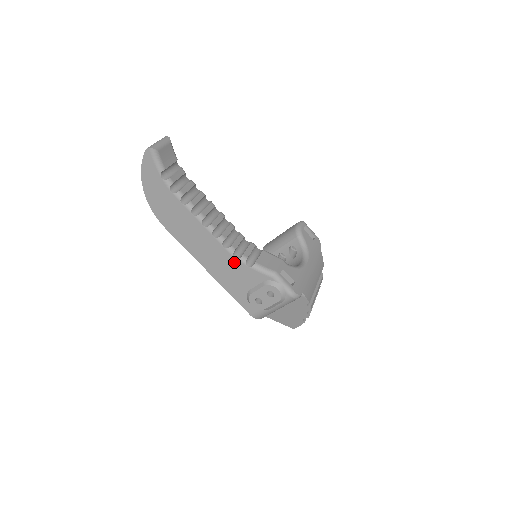
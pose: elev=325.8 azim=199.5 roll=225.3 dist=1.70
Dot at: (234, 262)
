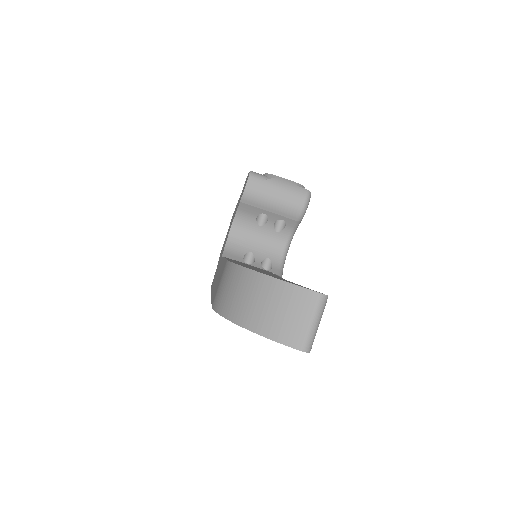
Dot at: occluded
